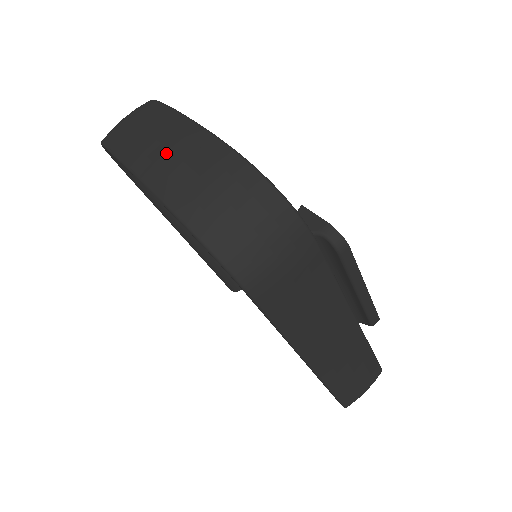
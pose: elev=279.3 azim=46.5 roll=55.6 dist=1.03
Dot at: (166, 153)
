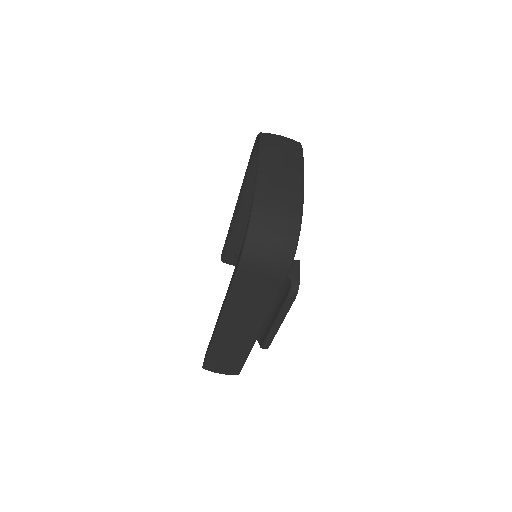
Dot at: (279, 176)
